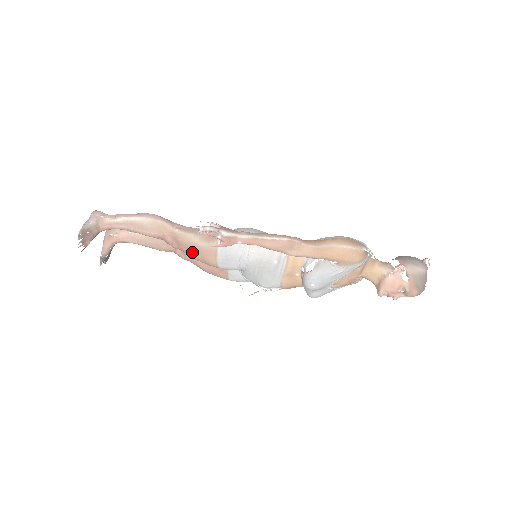
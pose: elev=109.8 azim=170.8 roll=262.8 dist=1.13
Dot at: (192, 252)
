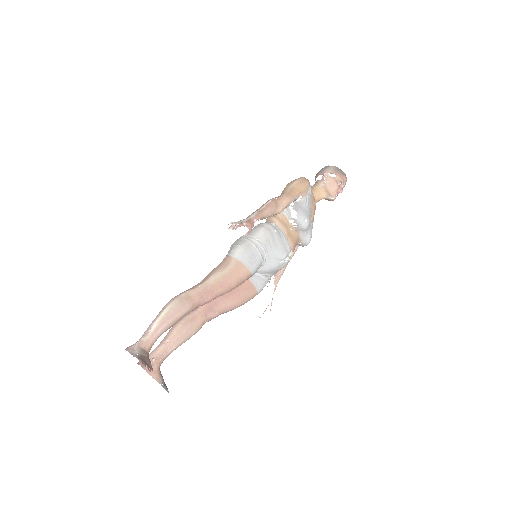
Dot at: (226, 283)
